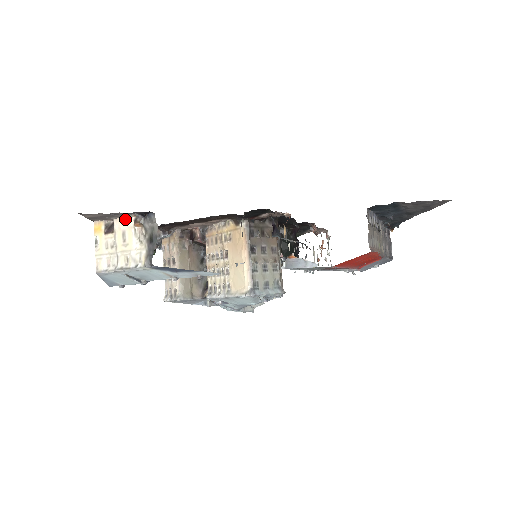
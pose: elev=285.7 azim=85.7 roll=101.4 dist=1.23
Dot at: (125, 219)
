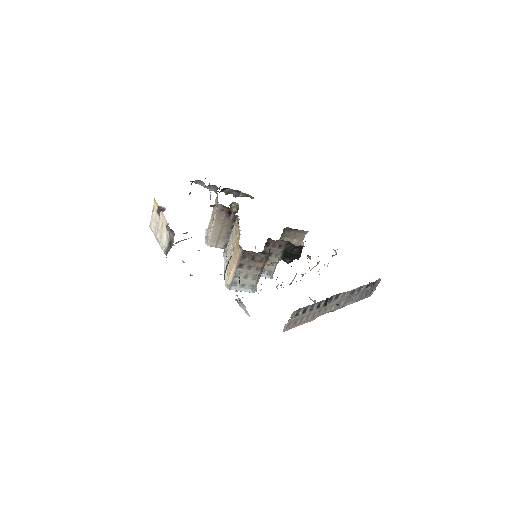
Dot at: (164, 218)
